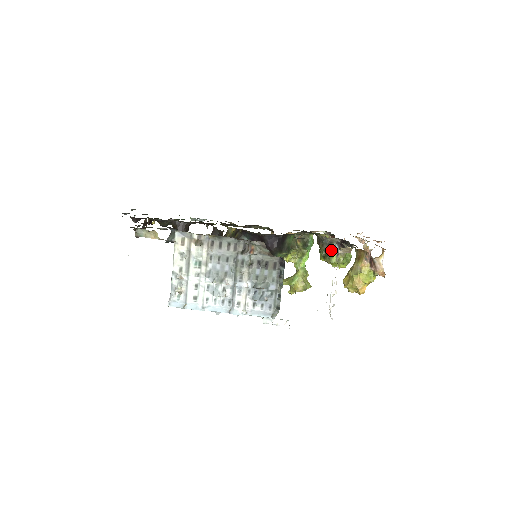
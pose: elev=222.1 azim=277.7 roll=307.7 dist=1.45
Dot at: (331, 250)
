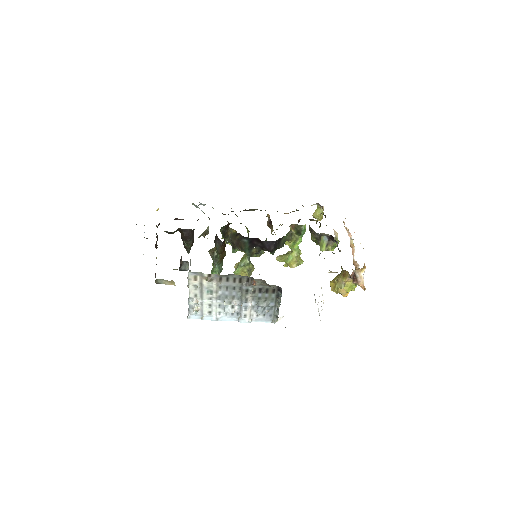
Dot at: (321, 241)
